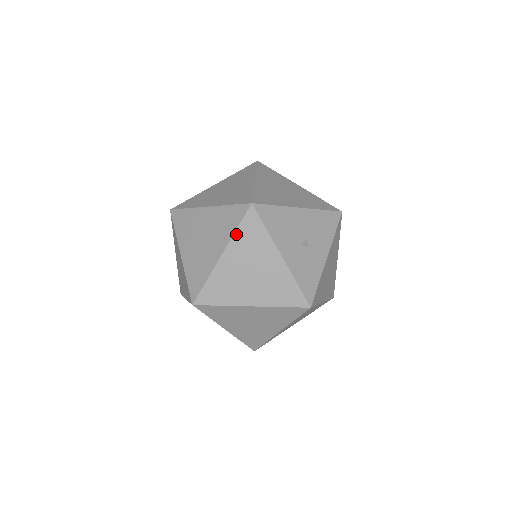
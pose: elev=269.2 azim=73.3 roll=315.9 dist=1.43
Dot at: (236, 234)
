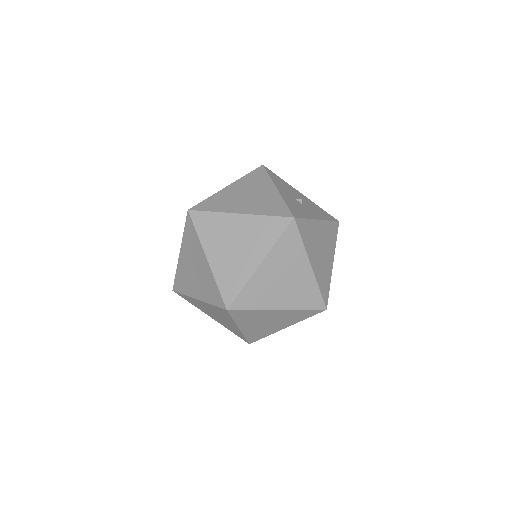
Dot at: (244, 177)
